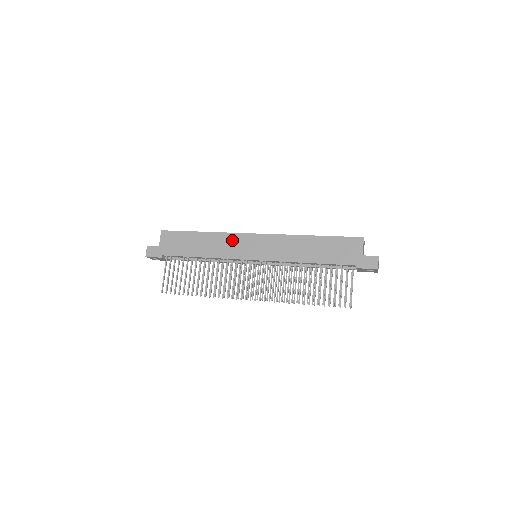
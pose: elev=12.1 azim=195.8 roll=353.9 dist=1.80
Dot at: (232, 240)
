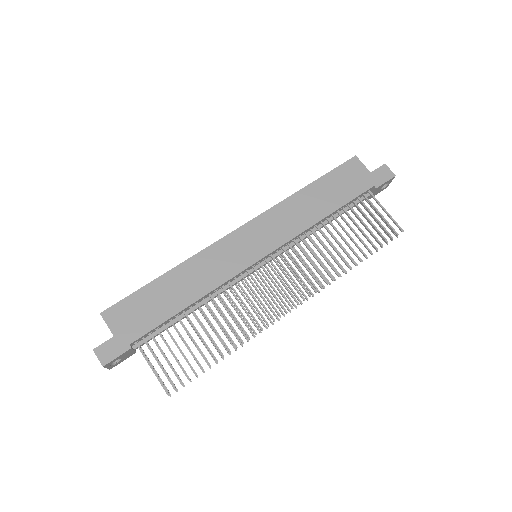
Dot at: (216, 254)
